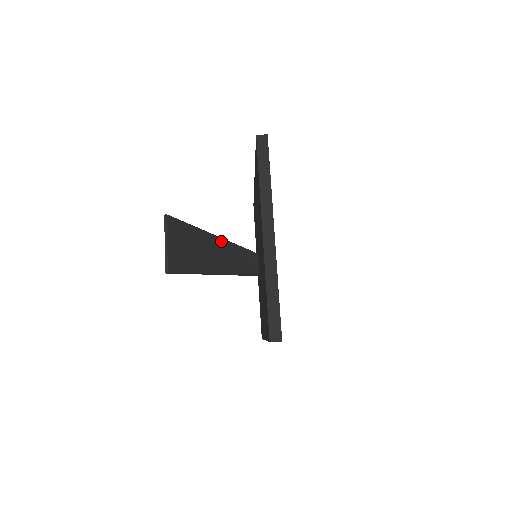
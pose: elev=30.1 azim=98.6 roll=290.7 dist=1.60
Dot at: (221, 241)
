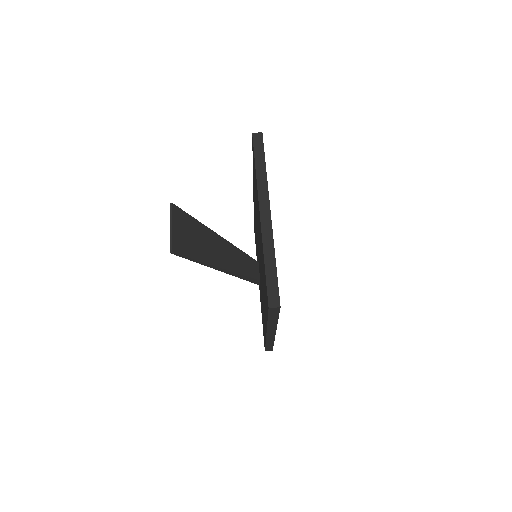
Dot at: (223, 240)
